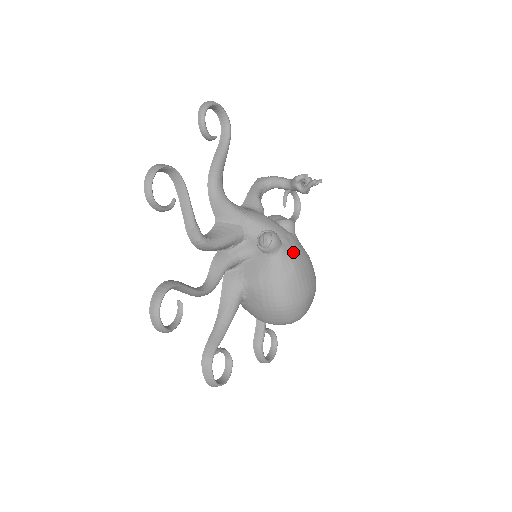
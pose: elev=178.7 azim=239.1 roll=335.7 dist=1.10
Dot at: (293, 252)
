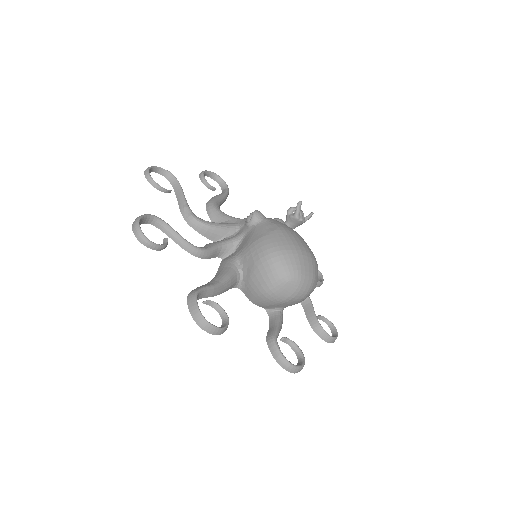
Dot at: (278, 222)
